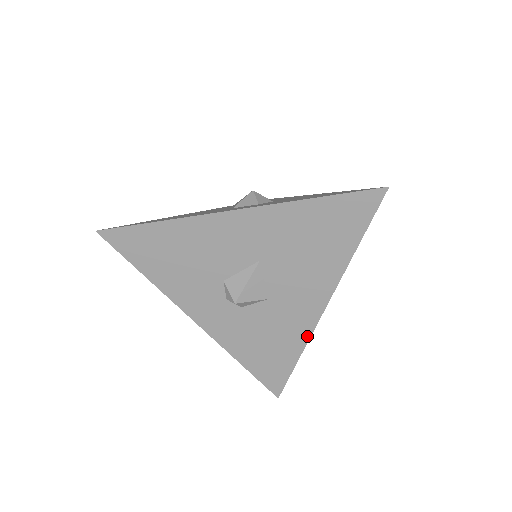
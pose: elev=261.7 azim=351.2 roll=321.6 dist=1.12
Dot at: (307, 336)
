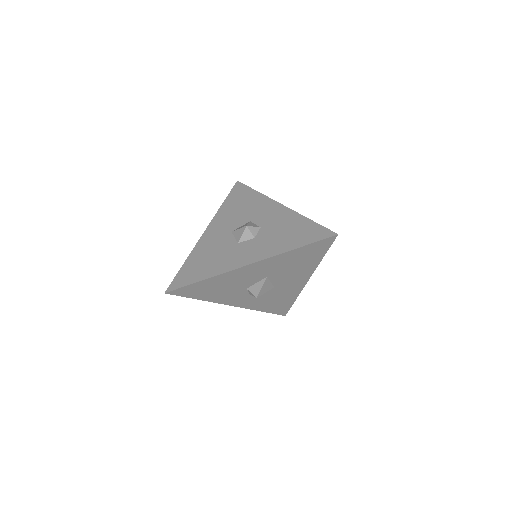
Dot at: (299, 293)
